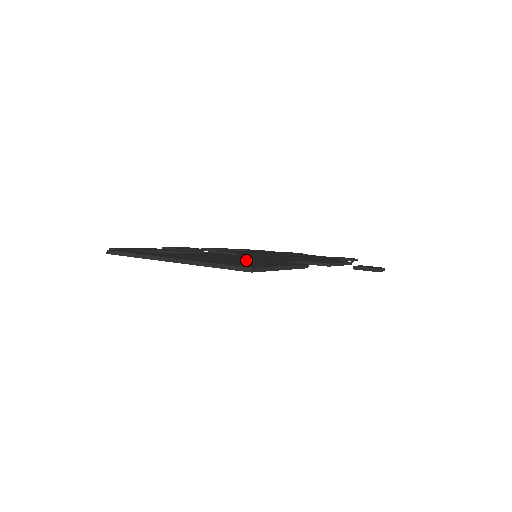
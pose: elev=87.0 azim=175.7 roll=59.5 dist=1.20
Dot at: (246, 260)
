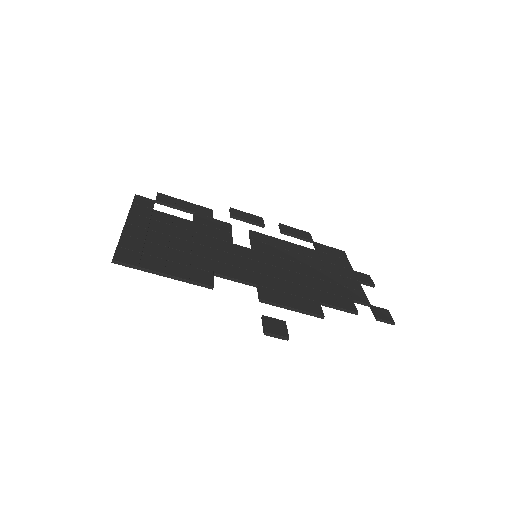
Dot at: (181, 253)
